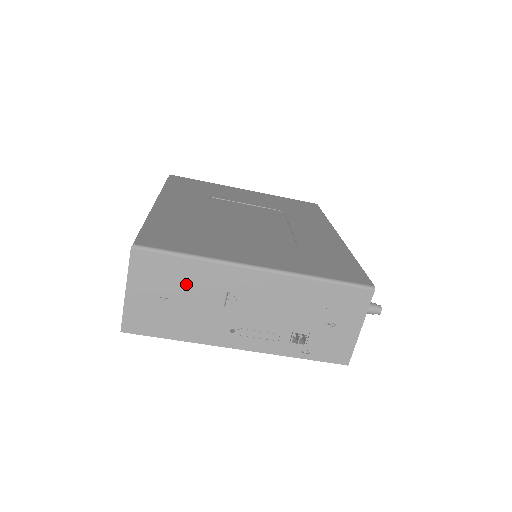
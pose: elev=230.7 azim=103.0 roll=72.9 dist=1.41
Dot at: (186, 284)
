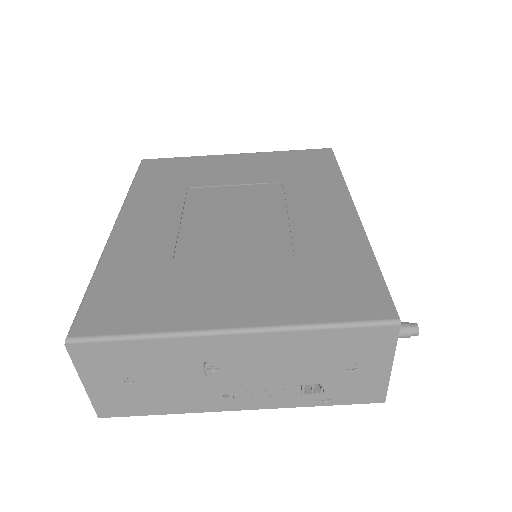
Dot at: (149, 364)
